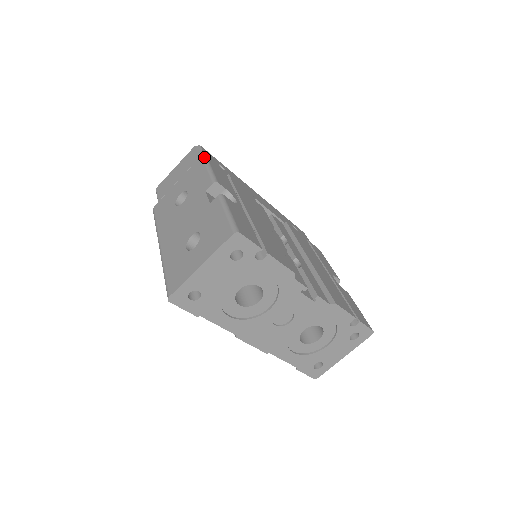
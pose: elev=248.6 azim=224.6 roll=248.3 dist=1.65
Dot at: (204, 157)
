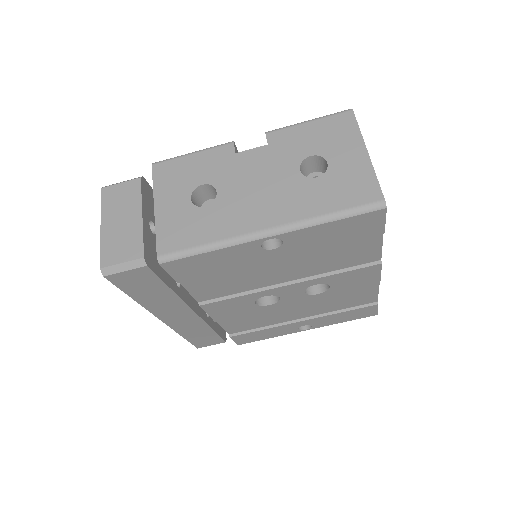
Dot at: (160, 161)
